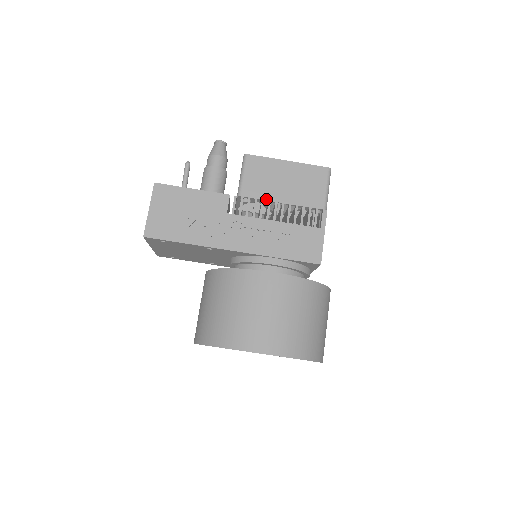
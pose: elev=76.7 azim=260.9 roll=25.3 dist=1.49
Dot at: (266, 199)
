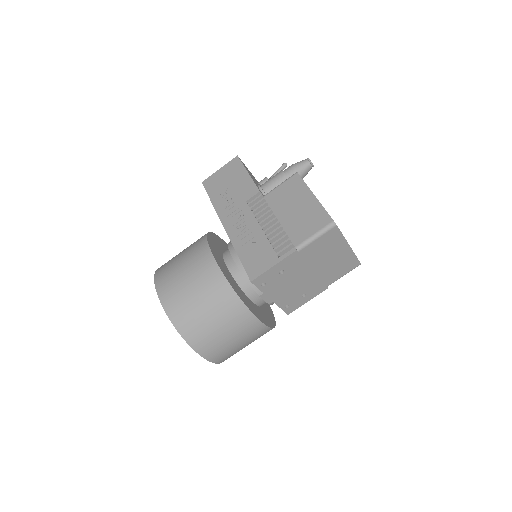
Dot at: (273, 210)
